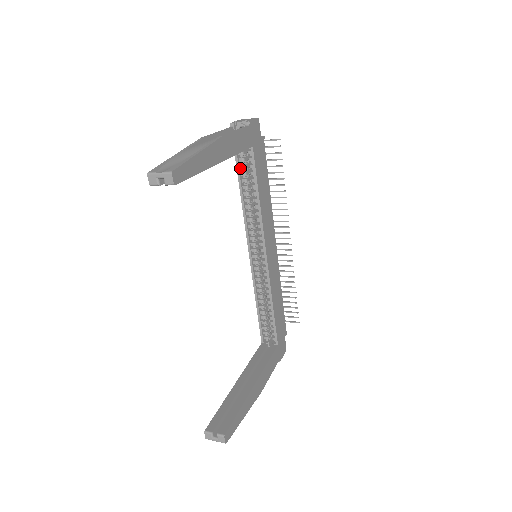
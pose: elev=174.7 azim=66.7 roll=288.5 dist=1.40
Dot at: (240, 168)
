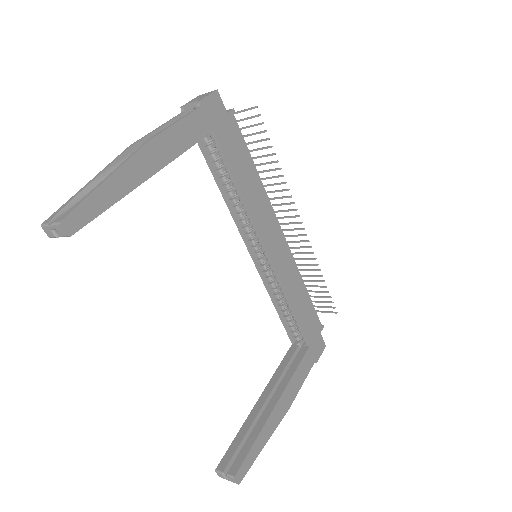
Dot at: (209, 158)
